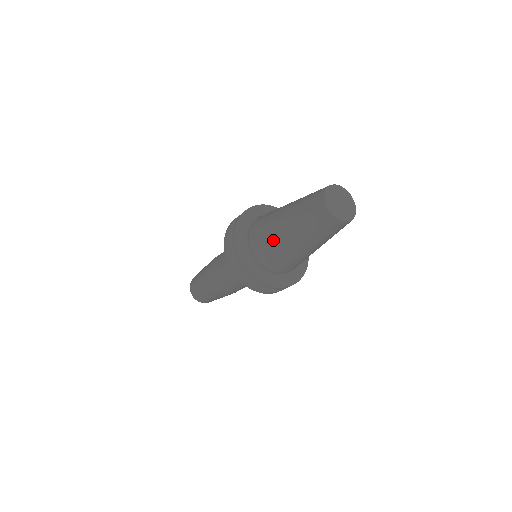
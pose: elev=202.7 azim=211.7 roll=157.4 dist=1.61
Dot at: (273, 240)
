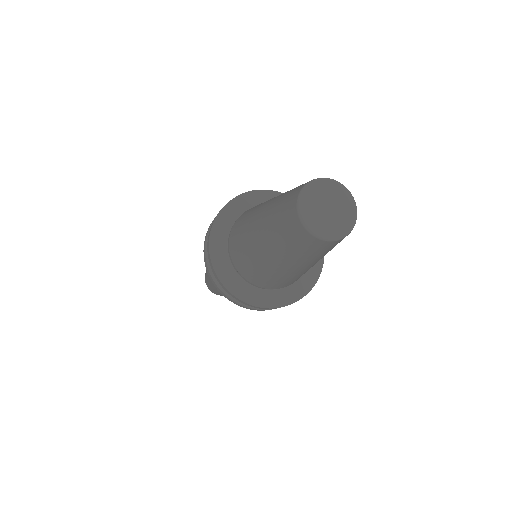
Dot at: (245, 235)
